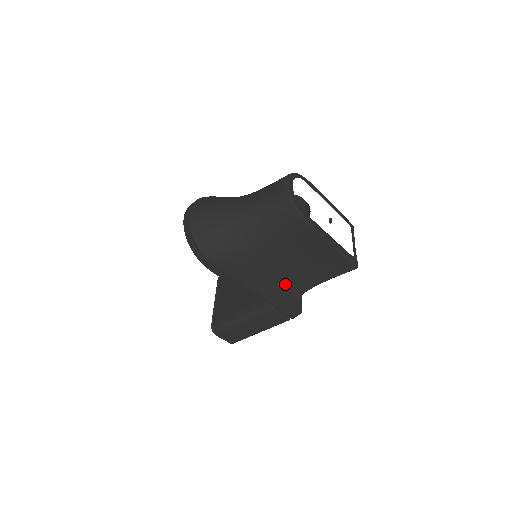
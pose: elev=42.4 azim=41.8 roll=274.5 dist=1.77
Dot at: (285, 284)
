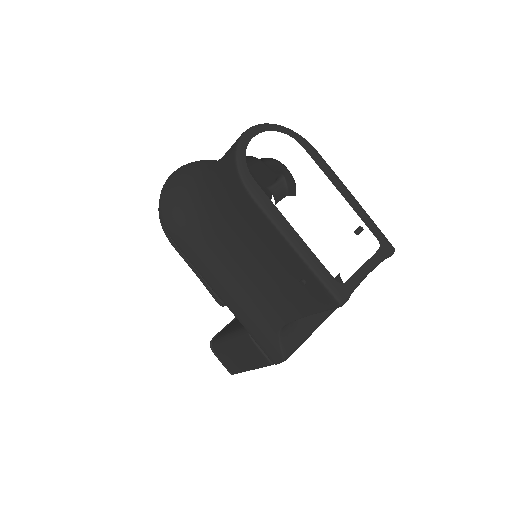
Dot at: (255, 299)
